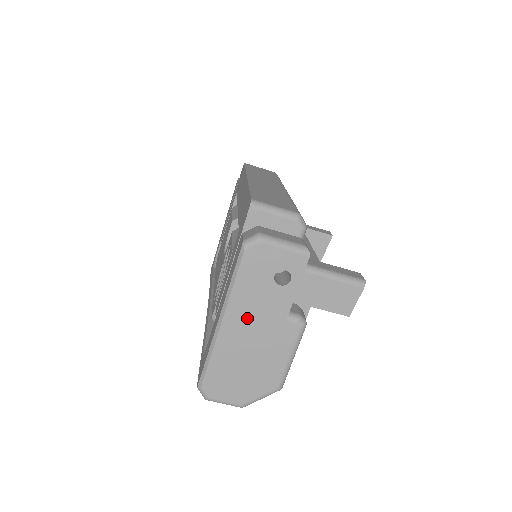
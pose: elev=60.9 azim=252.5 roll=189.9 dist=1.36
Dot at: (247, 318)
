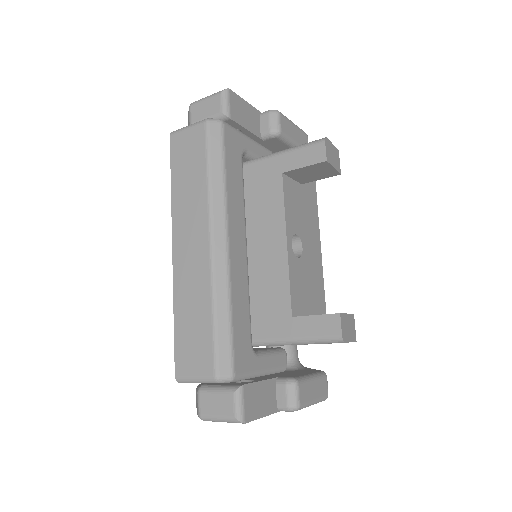
Dot at: occluded
